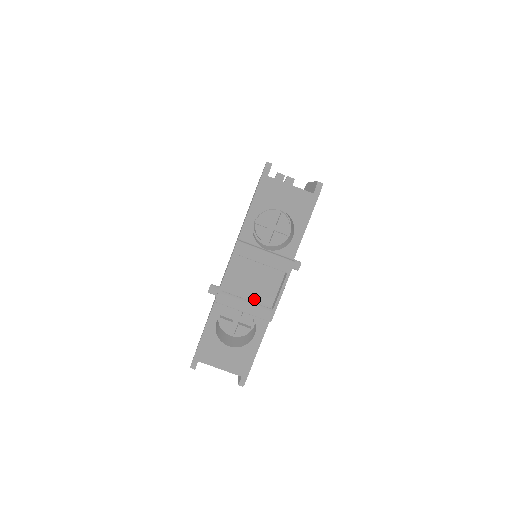
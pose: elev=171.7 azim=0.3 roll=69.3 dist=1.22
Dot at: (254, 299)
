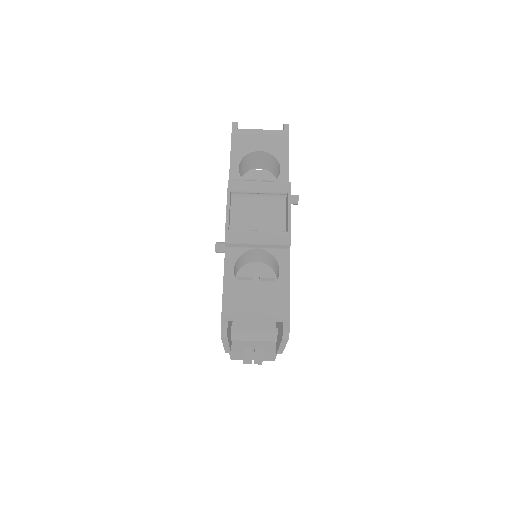
Dot at: occluded
